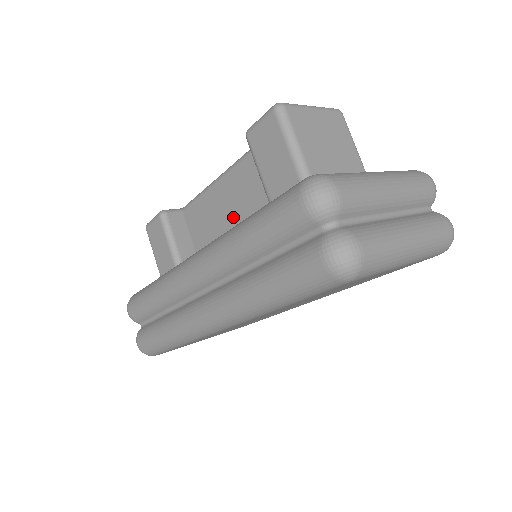
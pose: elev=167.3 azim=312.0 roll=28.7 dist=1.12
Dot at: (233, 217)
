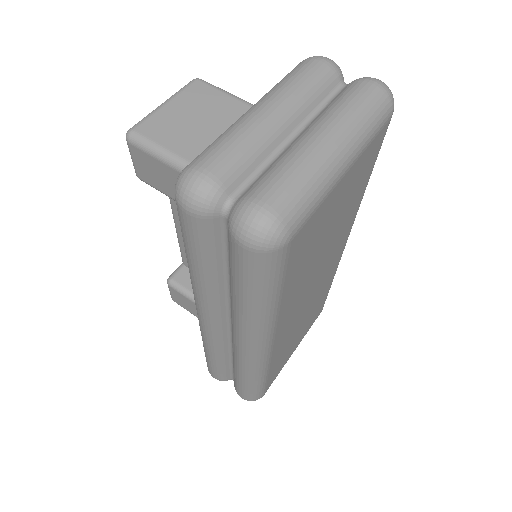
Dot at: occluded
